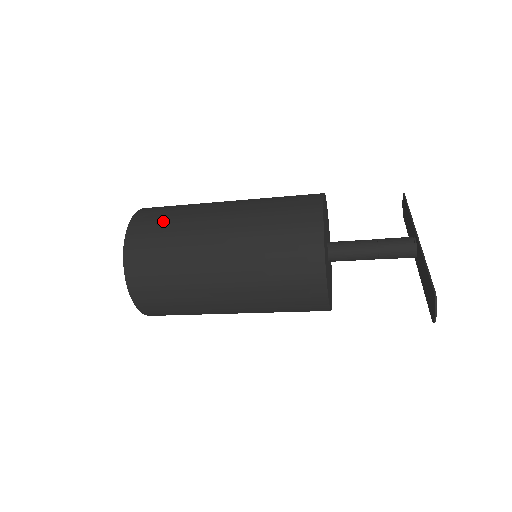
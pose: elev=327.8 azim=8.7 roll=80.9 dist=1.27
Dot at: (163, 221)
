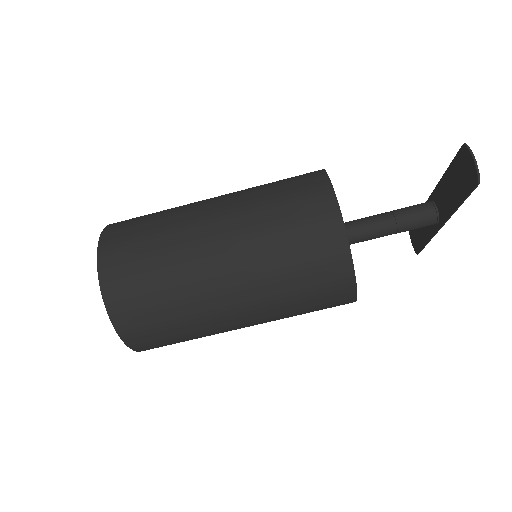
Dot at: occluded
